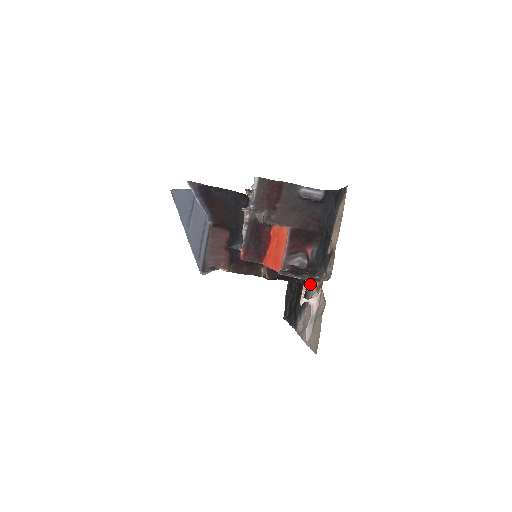
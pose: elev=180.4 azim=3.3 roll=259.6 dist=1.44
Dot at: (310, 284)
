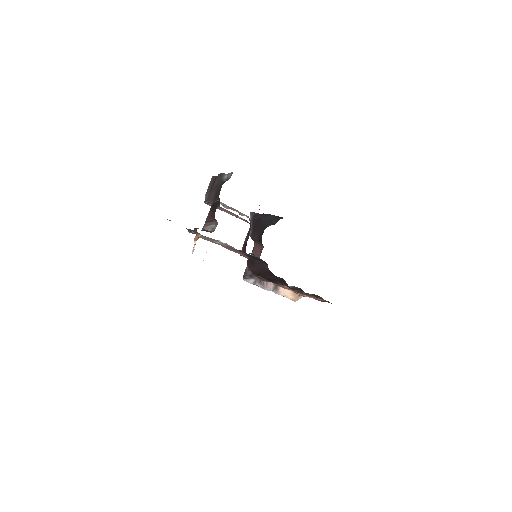
Dot at: occluded
